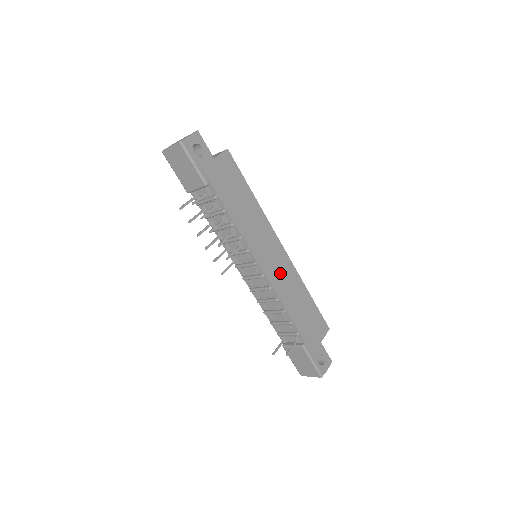
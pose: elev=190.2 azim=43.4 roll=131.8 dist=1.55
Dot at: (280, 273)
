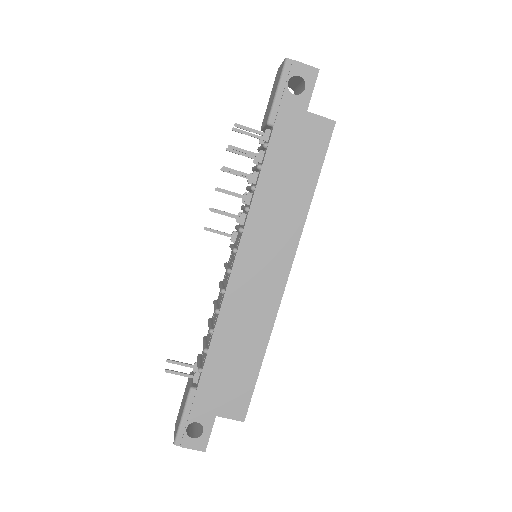
Dot at: (252, 294)
